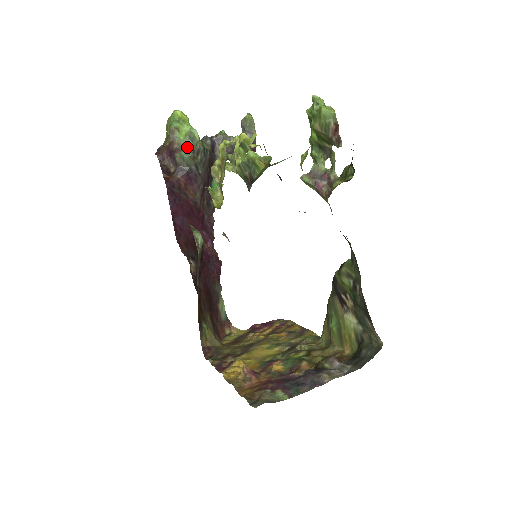
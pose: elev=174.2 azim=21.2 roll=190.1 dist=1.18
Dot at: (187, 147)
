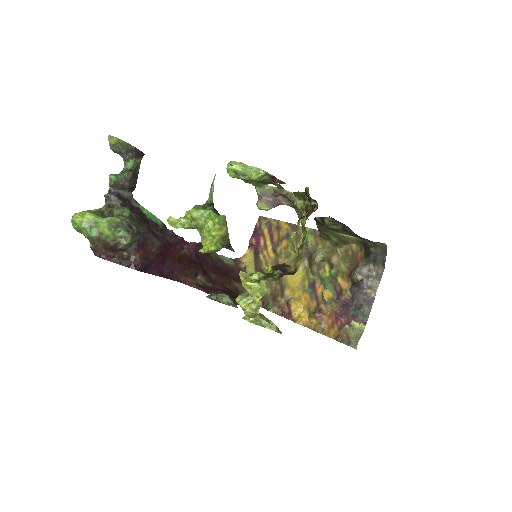
Dot at: (120, 235)
